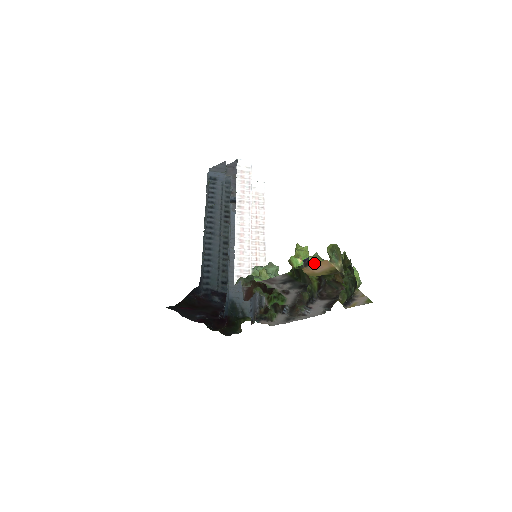
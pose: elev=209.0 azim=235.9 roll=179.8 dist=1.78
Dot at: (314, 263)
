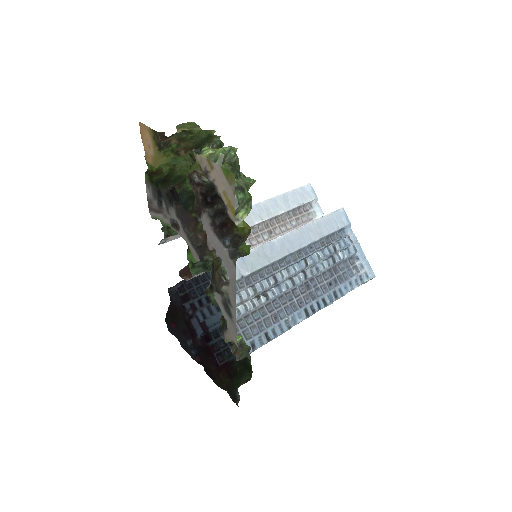
Dot at: (142, 139)
